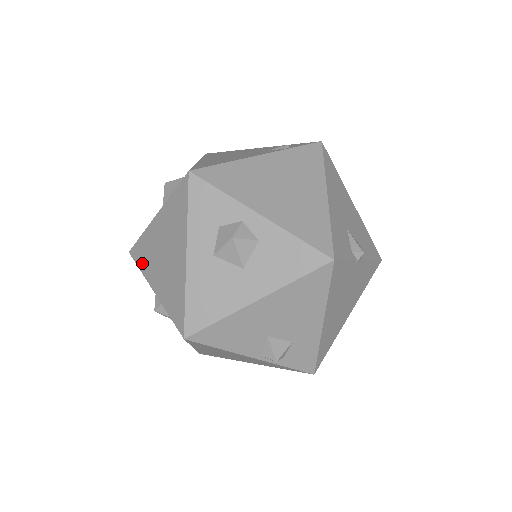
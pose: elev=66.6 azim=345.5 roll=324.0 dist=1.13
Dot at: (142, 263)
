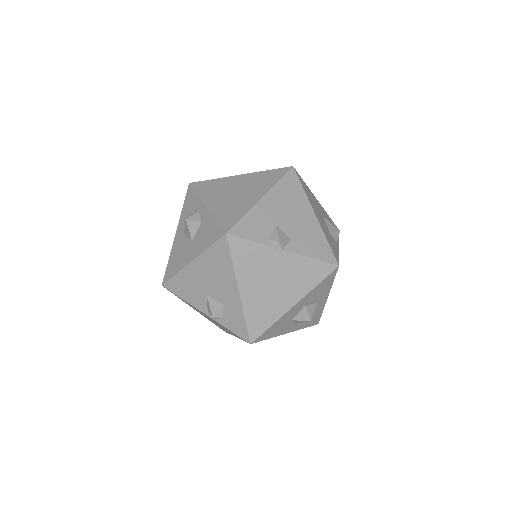
Dot at: occluded
